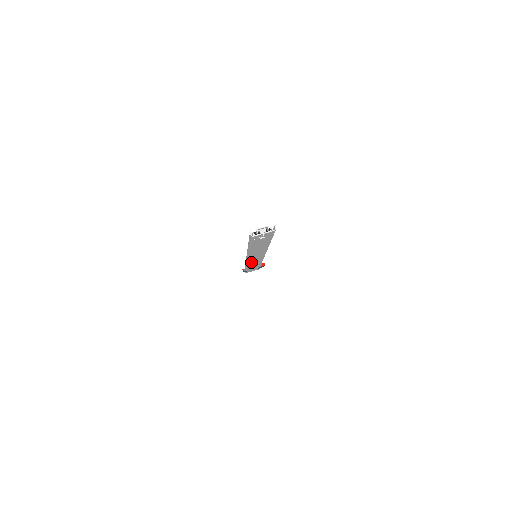
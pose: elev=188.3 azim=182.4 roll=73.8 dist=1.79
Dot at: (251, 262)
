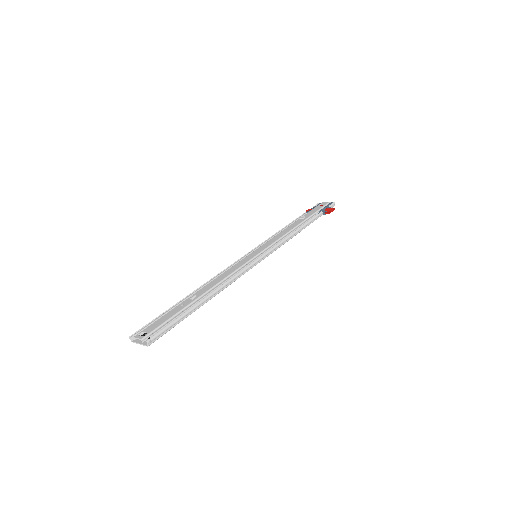
Dot at: occluded
